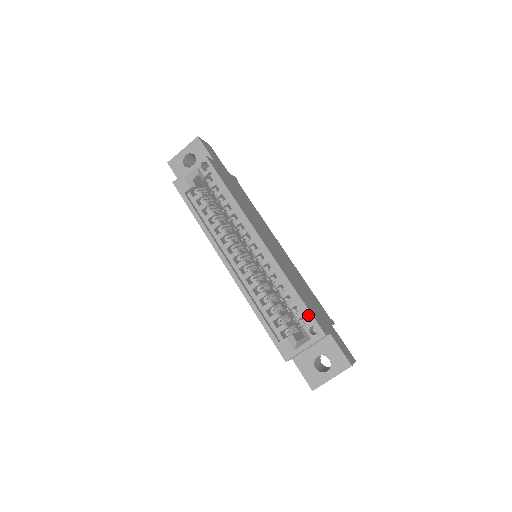
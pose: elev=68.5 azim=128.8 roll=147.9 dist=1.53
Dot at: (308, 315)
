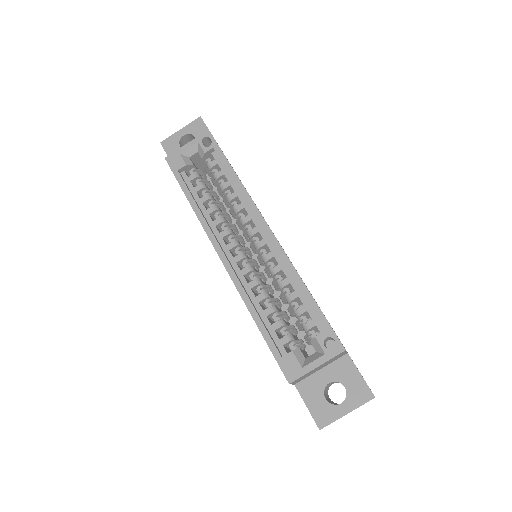
Dot at: (323, 322)
